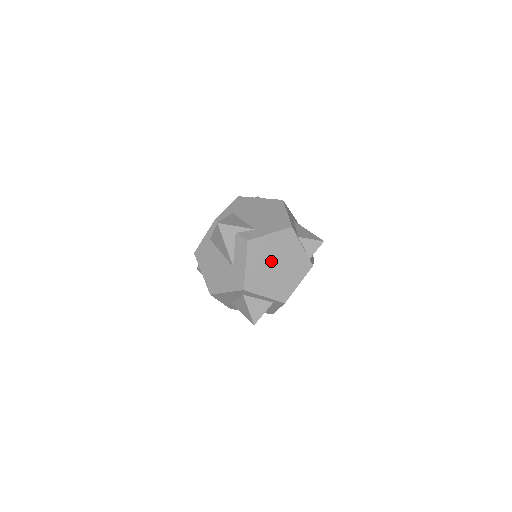
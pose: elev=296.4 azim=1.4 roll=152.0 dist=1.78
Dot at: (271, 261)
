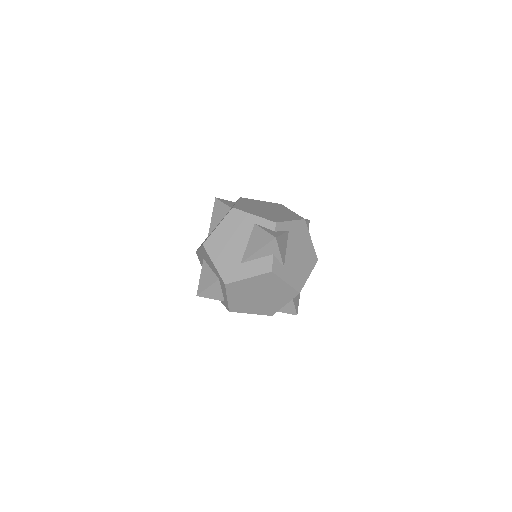
Dot at: (262, 291)
